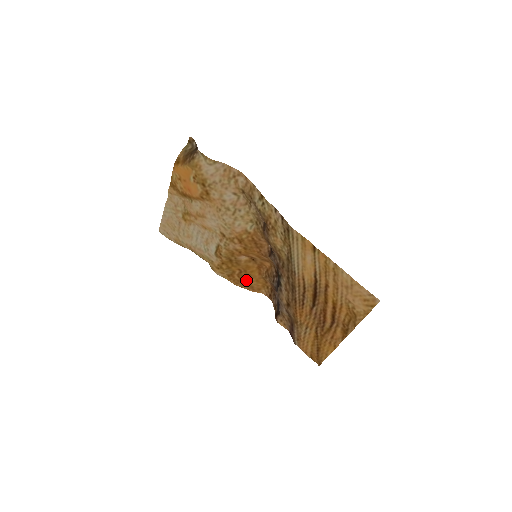
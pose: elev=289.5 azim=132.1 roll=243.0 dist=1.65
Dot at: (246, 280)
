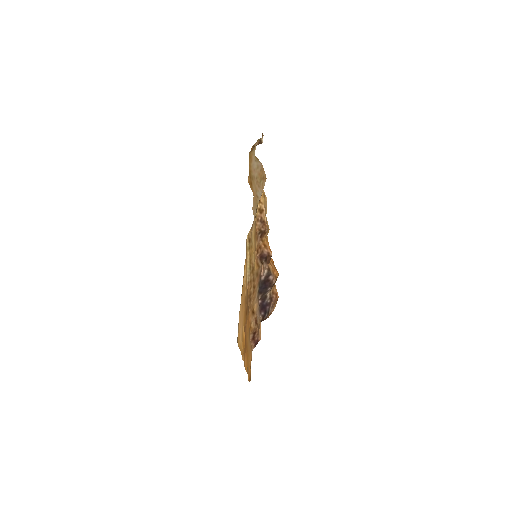
Dot at: occluded
